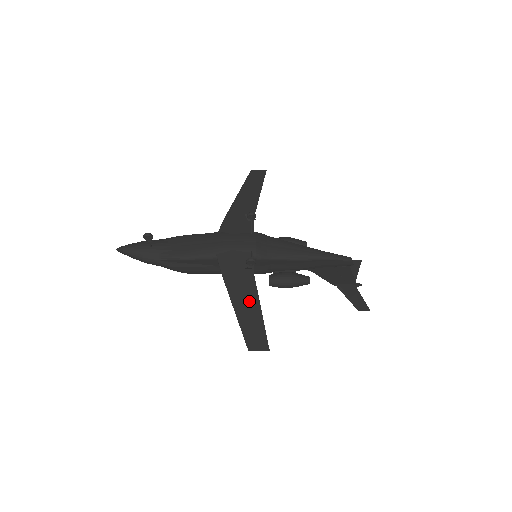
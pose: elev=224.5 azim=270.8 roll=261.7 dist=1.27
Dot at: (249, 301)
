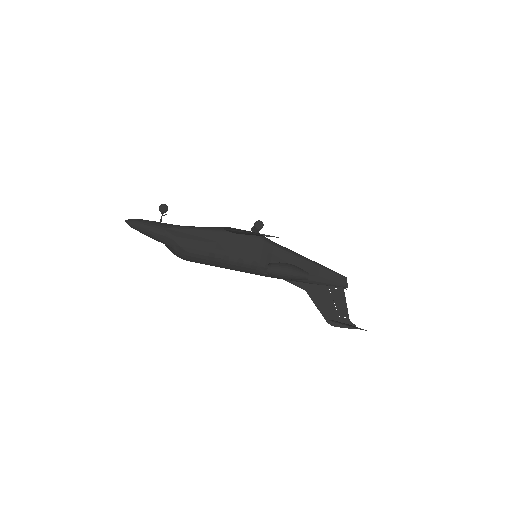
Dot at: occluded
